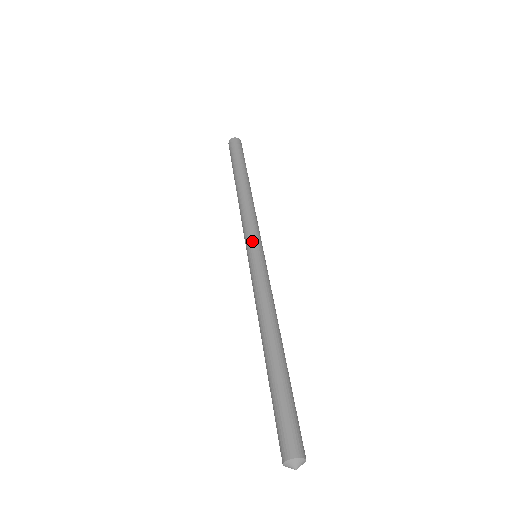
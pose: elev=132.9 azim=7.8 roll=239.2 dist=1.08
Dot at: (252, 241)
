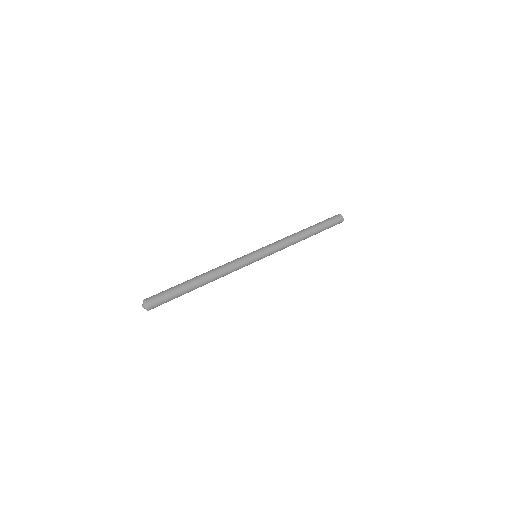
Dot at: (262, 248)
